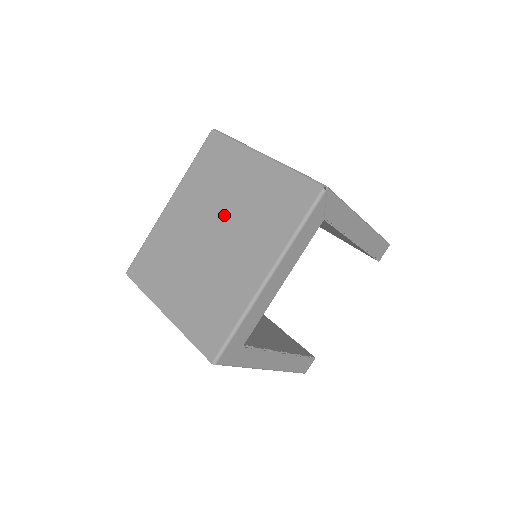
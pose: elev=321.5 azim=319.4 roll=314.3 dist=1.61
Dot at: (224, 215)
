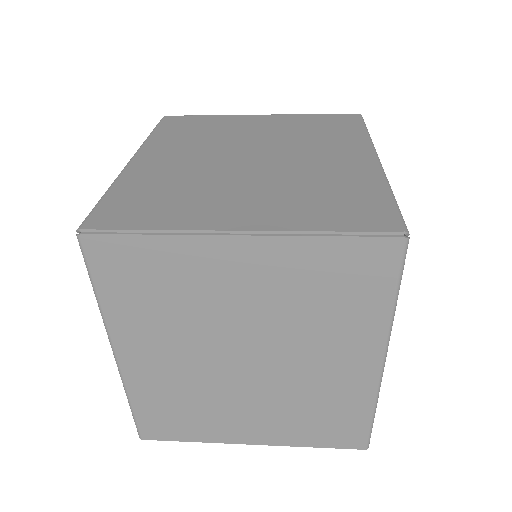
Dot at: (254, 144)
